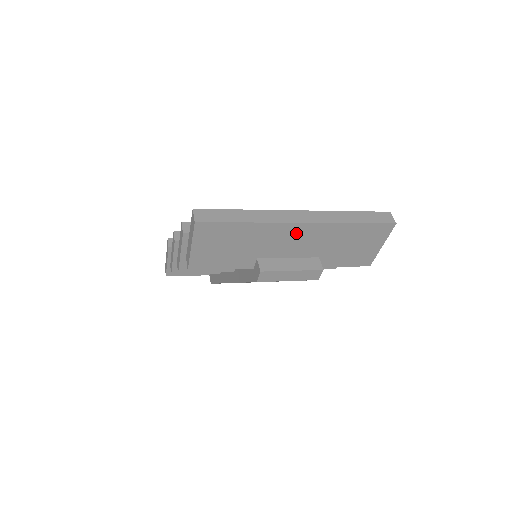
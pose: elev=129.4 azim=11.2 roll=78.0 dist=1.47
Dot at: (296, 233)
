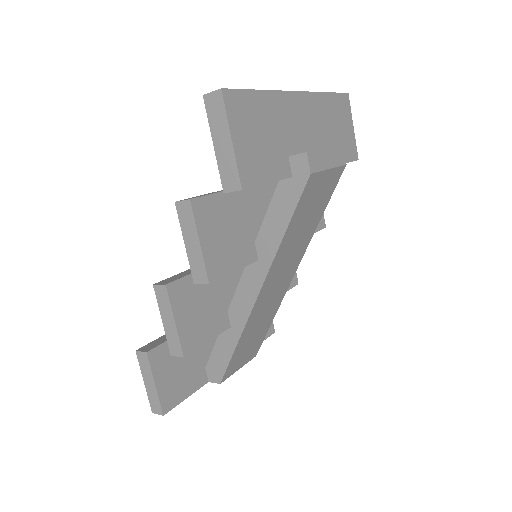
Dot at: (300, 109)
